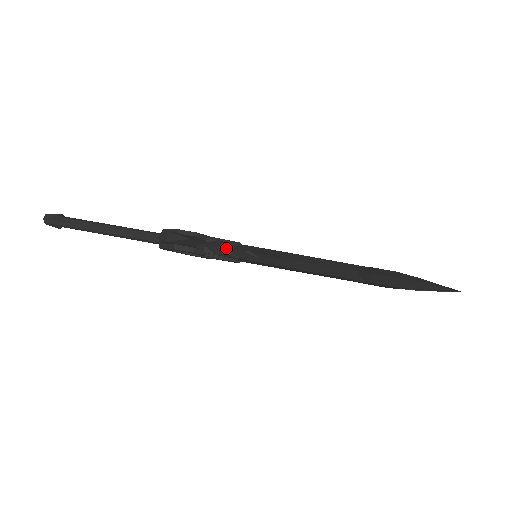
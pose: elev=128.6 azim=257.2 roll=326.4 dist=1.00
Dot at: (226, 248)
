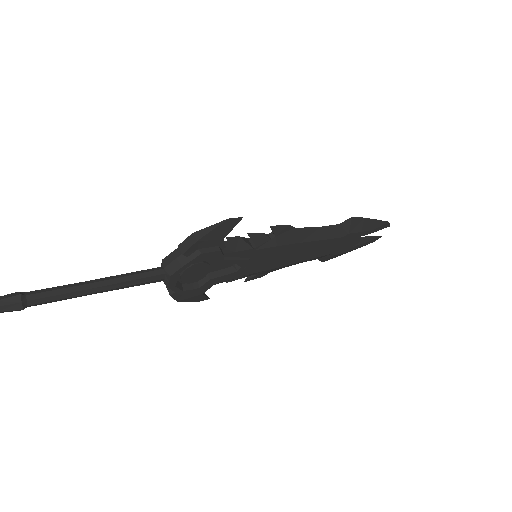
Dot at: (243, 239)
